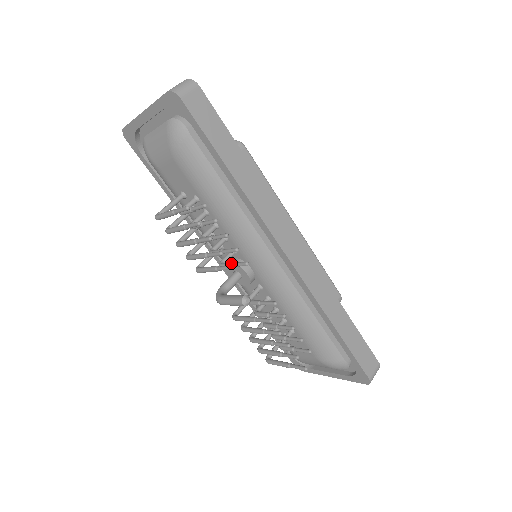
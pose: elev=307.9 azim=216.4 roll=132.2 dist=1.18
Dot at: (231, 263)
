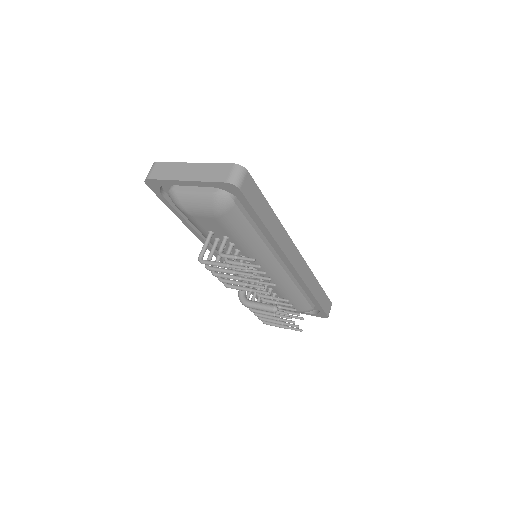
Dot at: occluded
